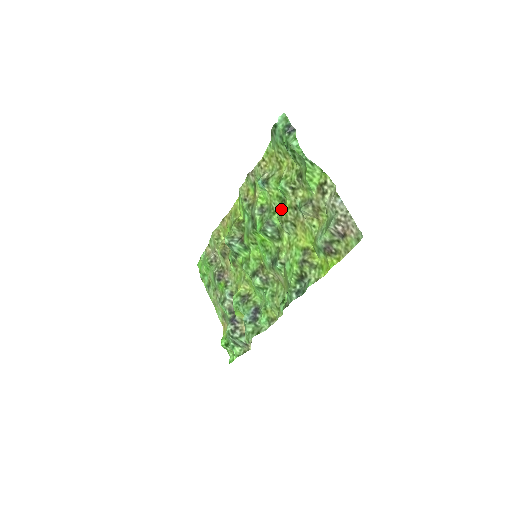
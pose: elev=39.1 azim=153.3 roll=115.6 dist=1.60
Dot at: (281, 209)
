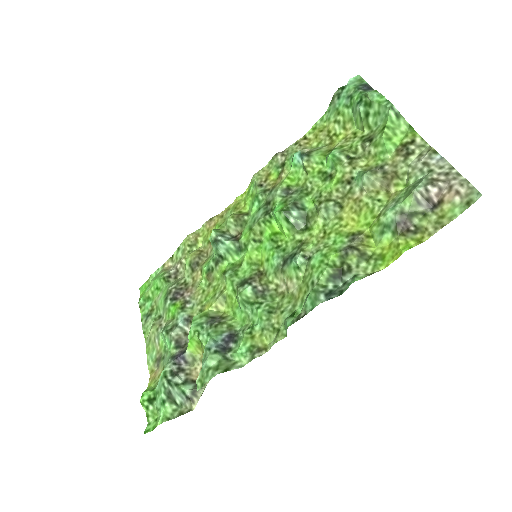
Dot at: (322, 187)
